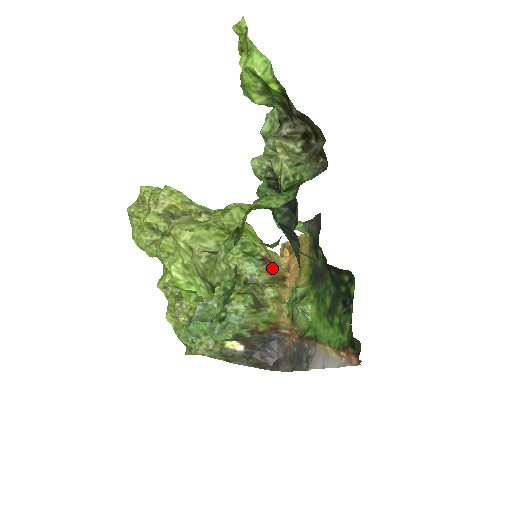
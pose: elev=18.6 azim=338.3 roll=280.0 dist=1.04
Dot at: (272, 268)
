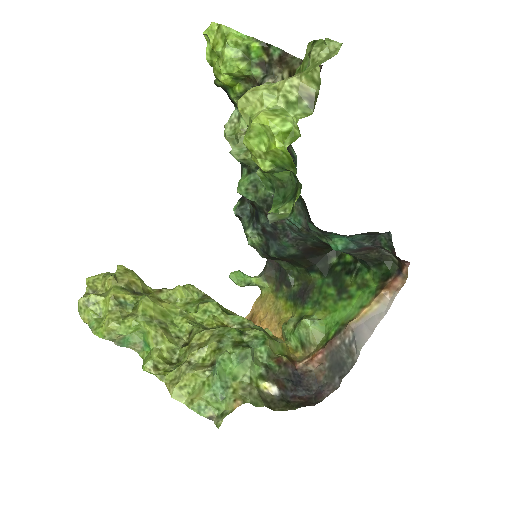
Dot at: occluded
